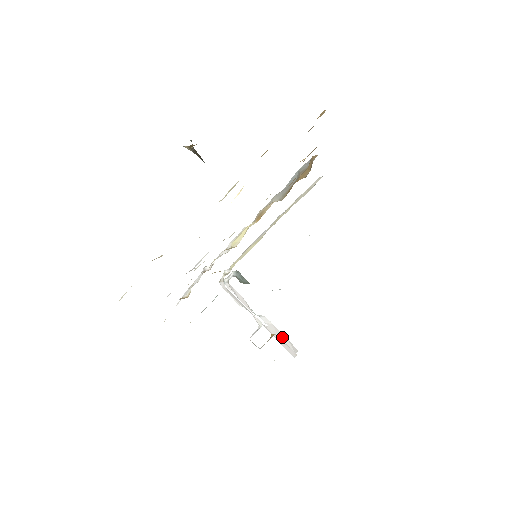
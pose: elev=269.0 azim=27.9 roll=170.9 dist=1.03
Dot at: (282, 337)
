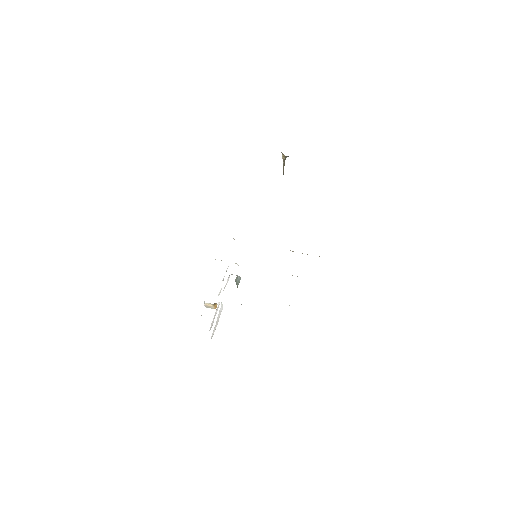
Dot at: (216, 325)
